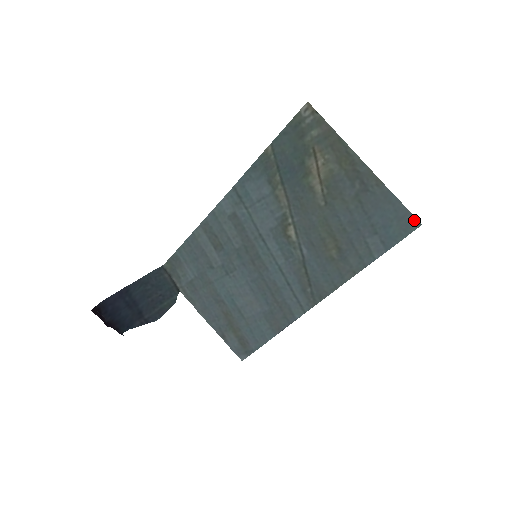
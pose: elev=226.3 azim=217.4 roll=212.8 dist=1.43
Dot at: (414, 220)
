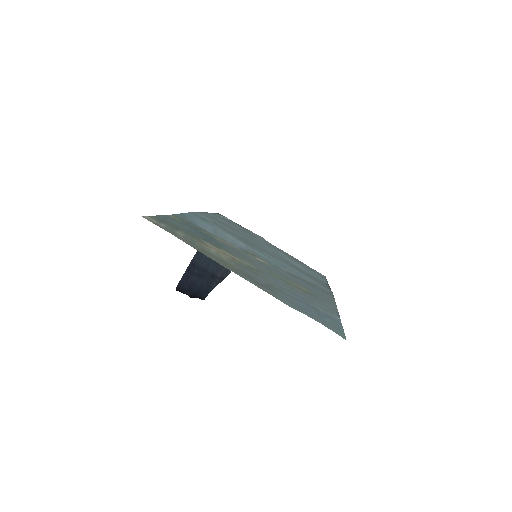
Dot at: (336, 332)
